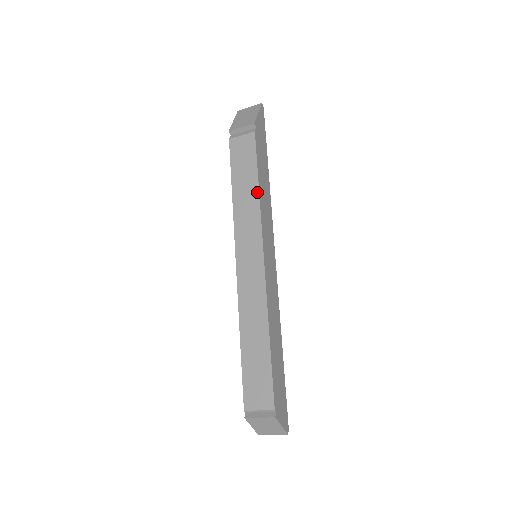
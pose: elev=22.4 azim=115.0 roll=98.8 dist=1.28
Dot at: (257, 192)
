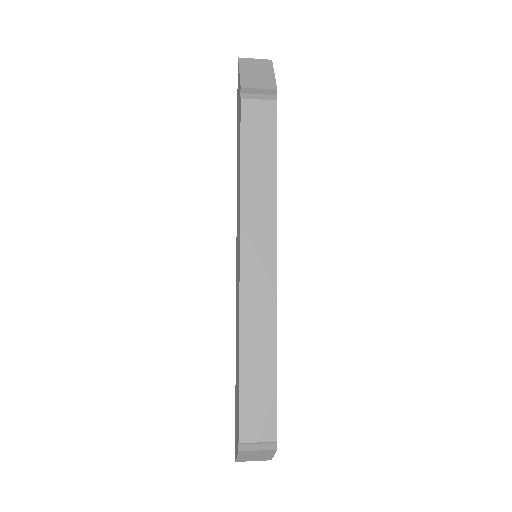
Dot at: (275, 180)
